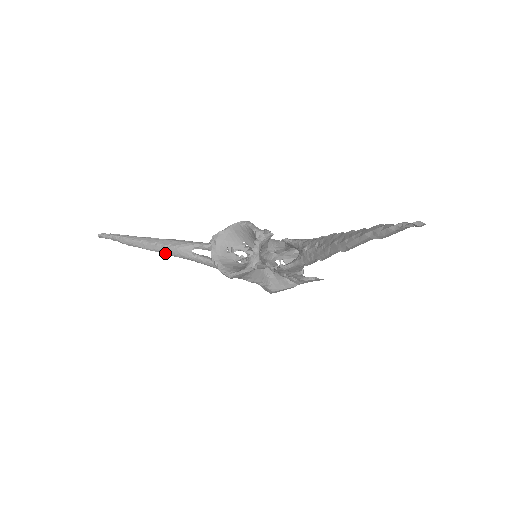
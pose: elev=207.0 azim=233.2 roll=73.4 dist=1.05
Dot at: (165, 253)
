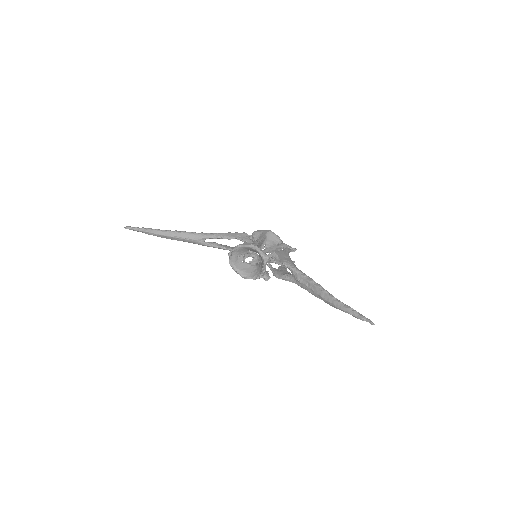
Dot at: (183, 241)
